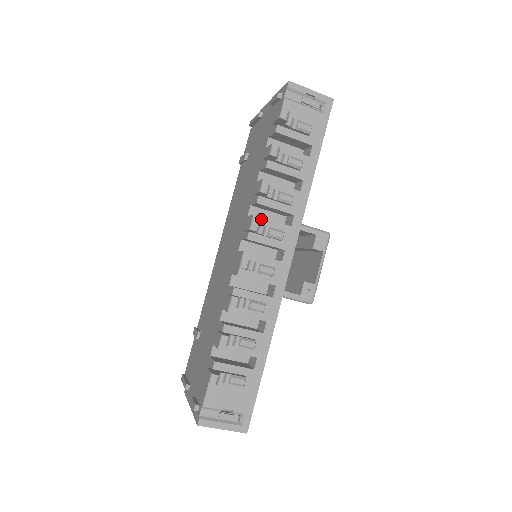
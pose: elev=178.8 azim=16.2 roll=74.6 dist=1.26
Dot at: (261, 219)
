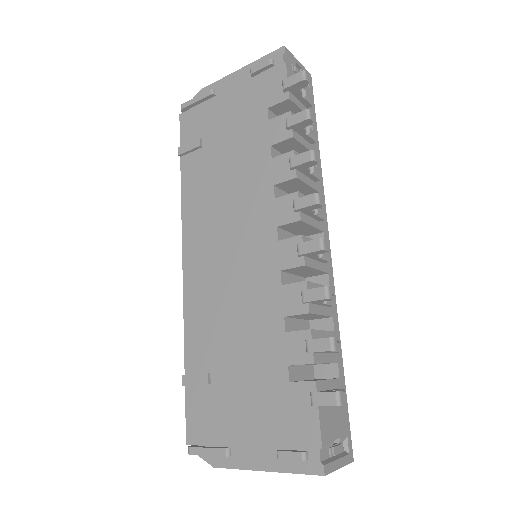
Dot at: occluded
